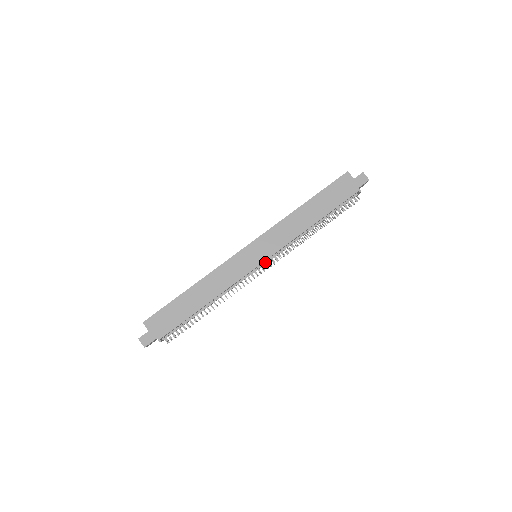
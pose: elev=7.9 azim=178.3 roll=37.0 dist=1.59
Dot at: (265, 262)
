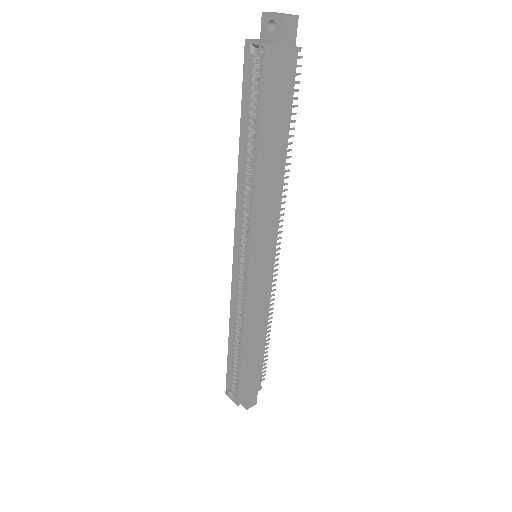
Dot at: occluded
